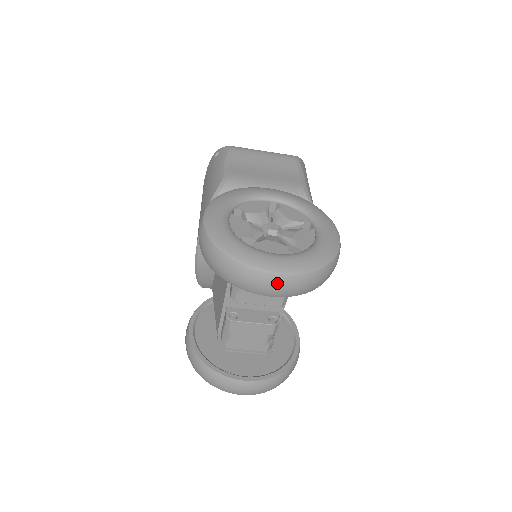
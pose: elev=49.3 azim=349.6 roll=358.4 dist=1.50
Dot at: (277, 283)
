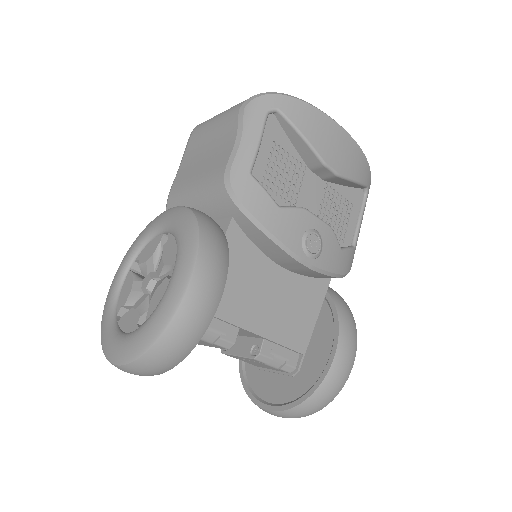
Dot at: (125, 371)
